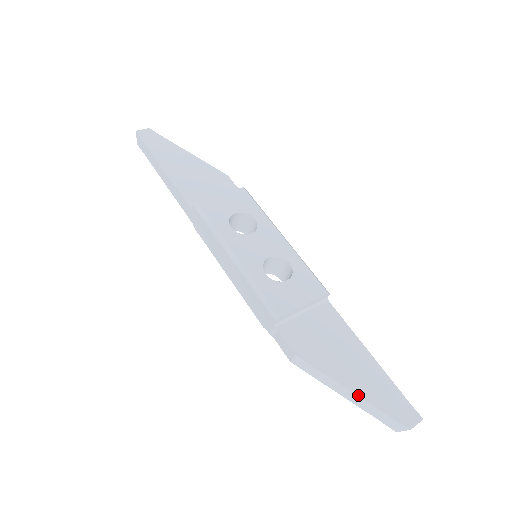
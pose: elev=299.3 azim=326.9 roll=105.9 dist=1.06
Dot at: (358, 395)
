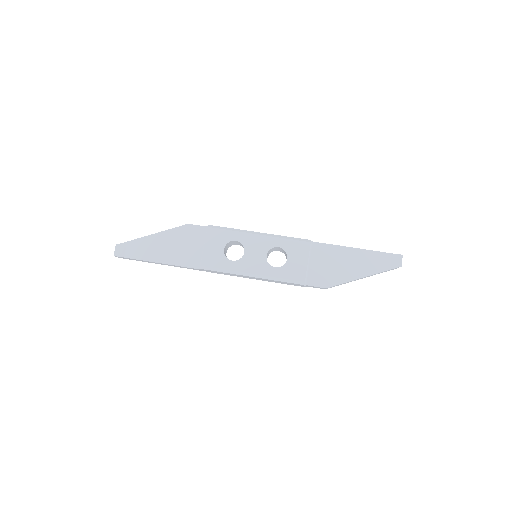
Dot at: (368, 276)
